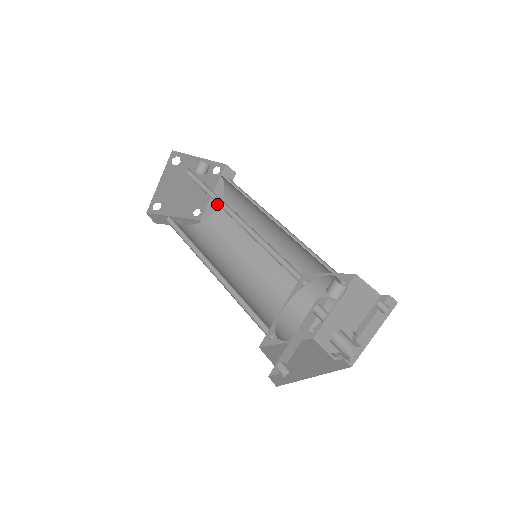
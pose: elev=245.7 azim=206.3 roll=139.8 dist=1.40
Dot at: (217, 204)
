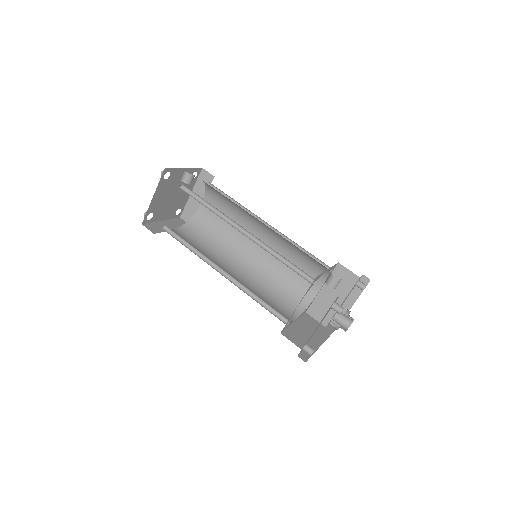
Dot at: (197, 204)
